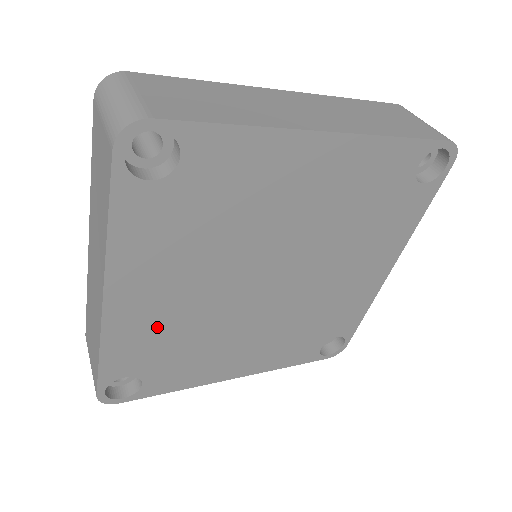
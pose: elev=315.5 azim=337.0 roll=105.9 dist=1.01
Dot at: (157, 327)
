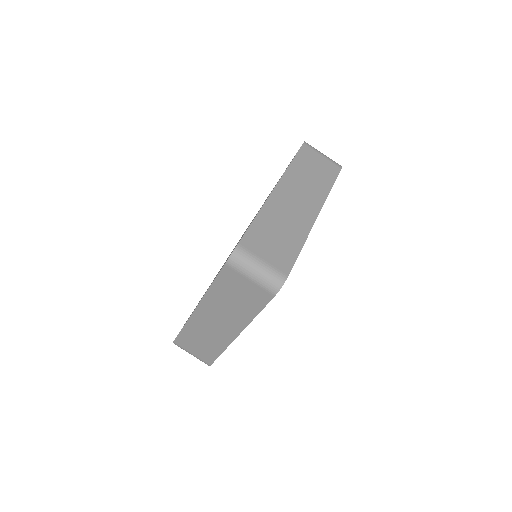
Dot at: occluded
